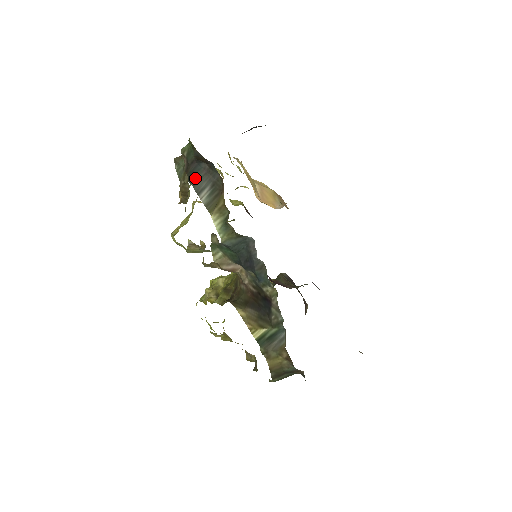
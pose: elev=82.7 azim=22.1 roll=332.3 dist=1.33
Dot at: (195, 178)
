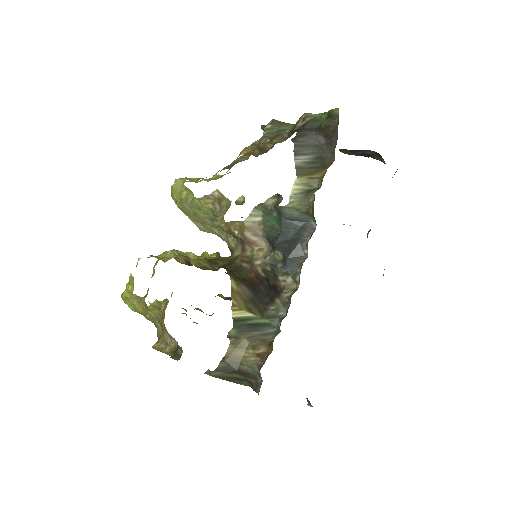
Dot at: (302, 141)
